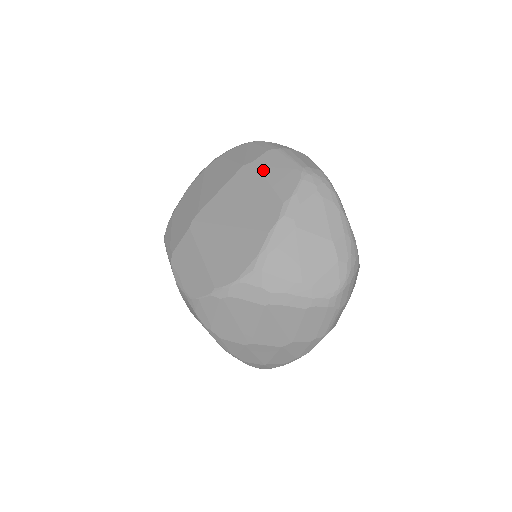
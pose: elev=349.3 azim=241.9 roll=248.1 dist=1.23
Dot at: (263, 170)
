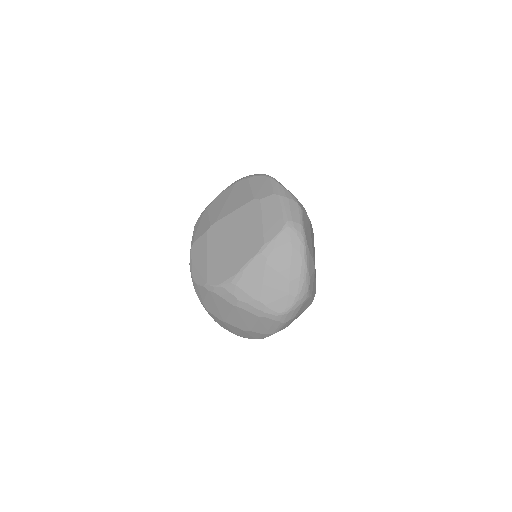
Dot at: (263, 210)
